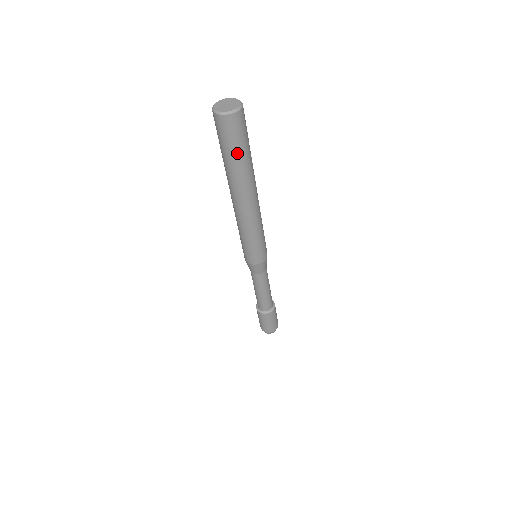
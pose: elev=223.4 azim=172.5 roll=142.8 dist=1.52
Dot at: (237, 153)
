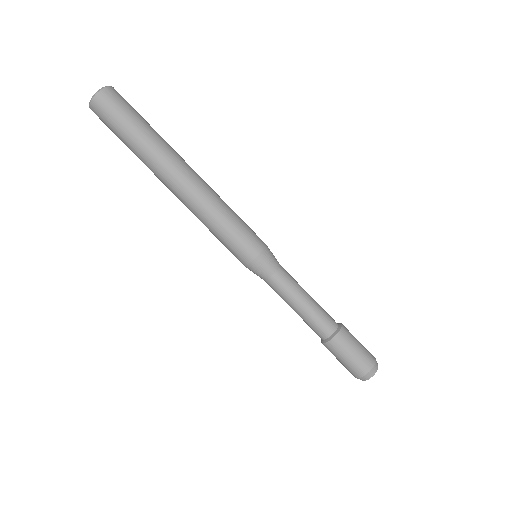
Dot at: (124, 136)
